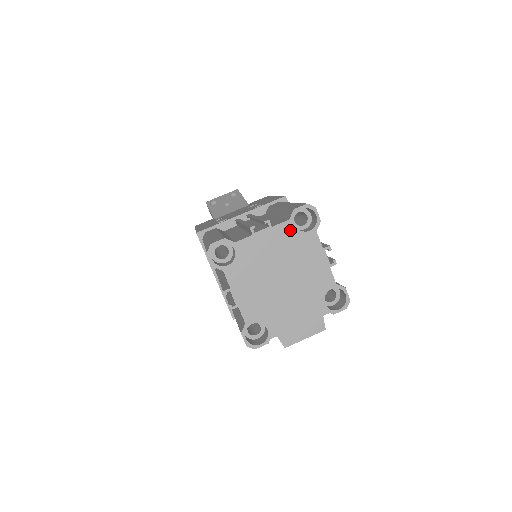
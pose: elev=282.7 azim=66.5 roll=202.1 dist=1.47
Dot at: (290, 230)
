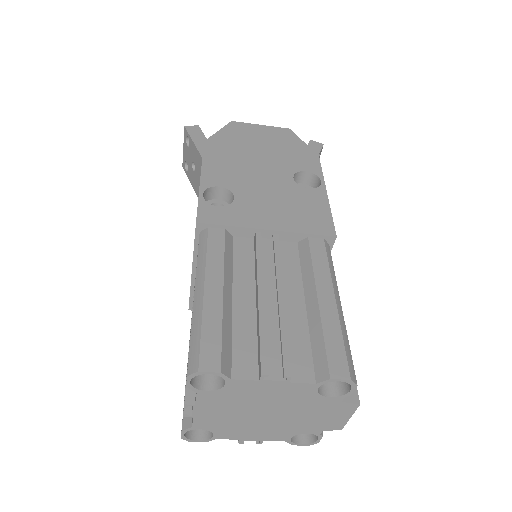
Dot at: (211, 395)
